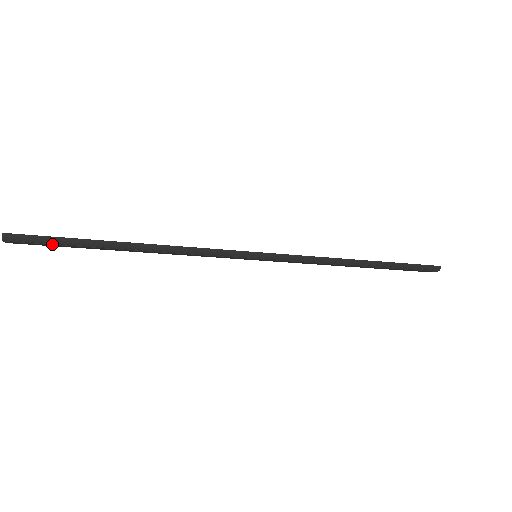
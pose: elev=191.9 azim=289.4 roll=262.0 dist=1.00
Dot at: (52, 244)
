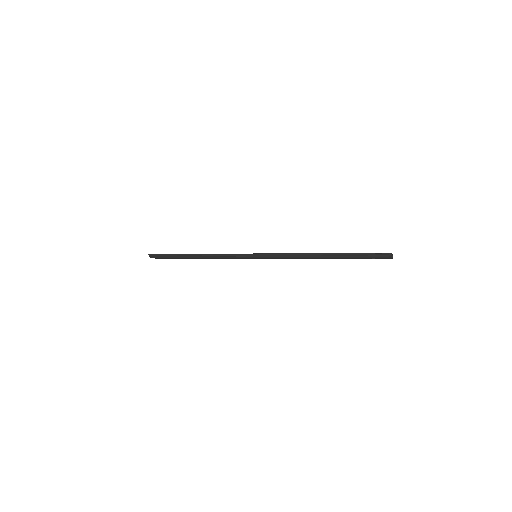
Dot at: (166, 257)
